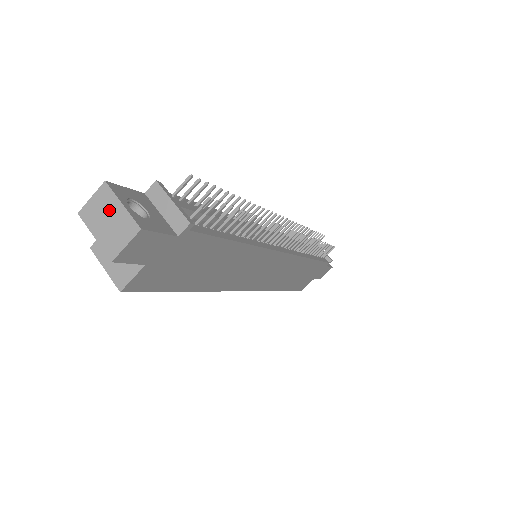
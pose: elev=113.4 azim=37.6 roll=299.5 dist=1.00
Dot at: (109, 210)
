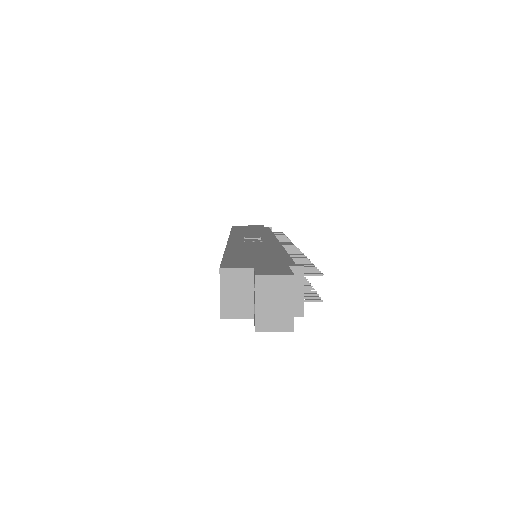
Dot at: (281, 298)
